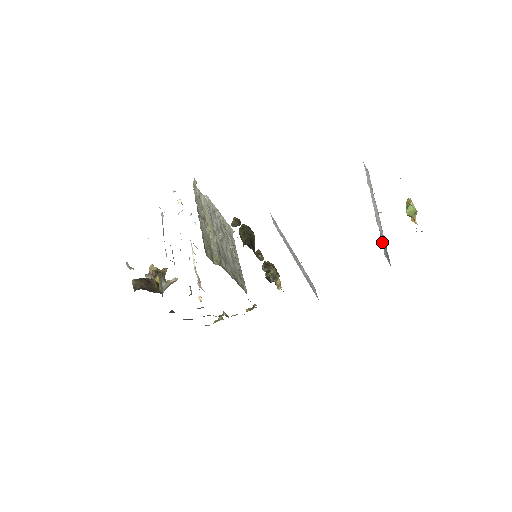
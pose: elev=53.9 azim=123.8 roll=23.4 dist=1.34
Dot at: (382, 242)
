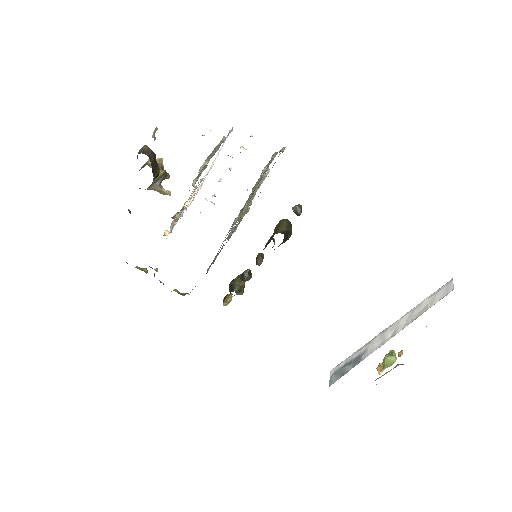
Dot at: (346, 360)
